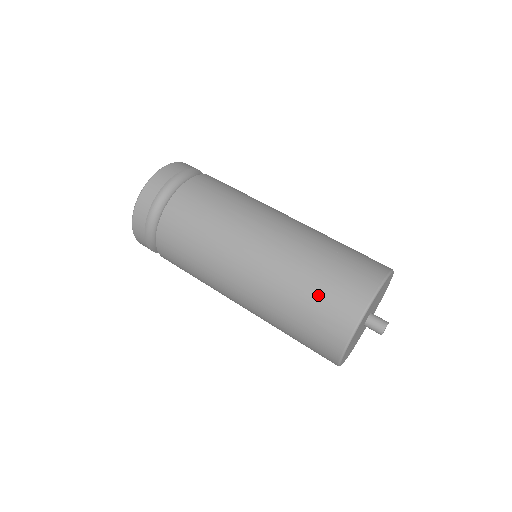
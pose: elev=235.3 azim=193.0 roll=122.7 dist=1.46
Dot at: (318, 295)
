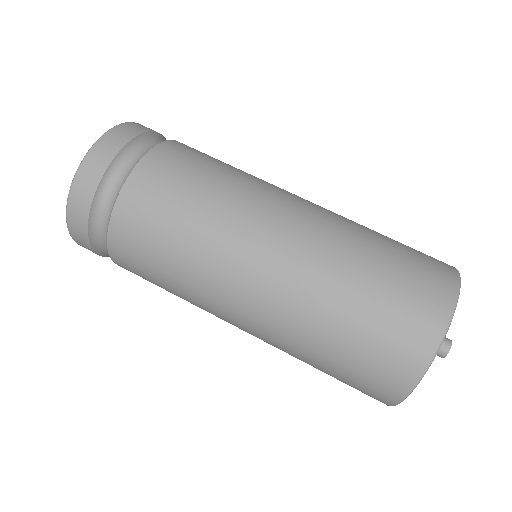
Dot at: (388, 279)
